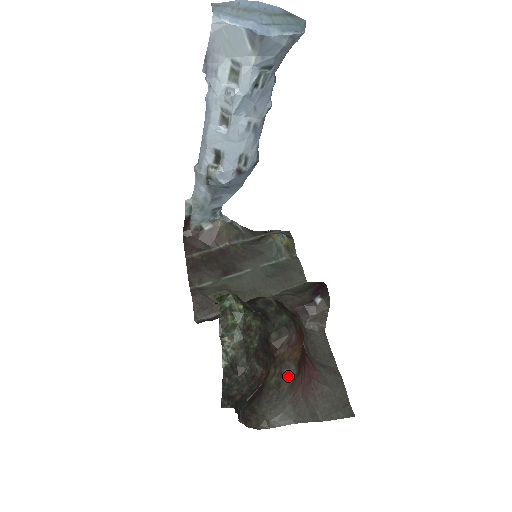
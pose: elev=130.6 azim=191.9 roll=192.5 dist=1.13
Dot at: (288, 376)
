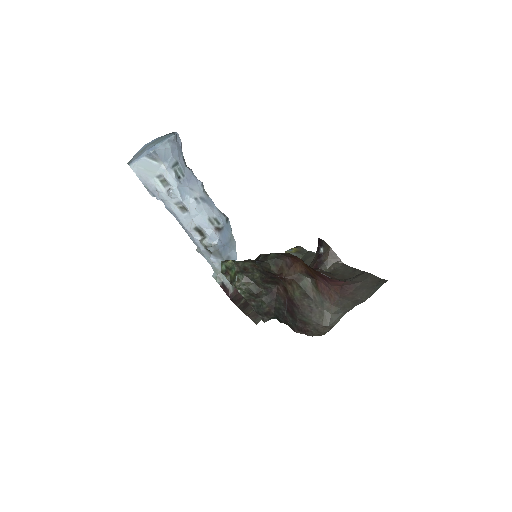
Dot at: (307, 285)
